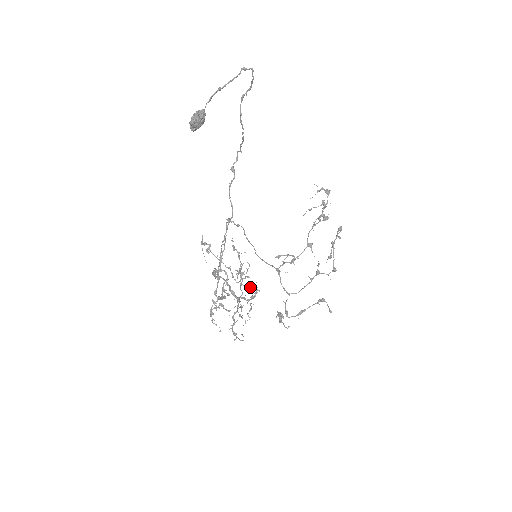
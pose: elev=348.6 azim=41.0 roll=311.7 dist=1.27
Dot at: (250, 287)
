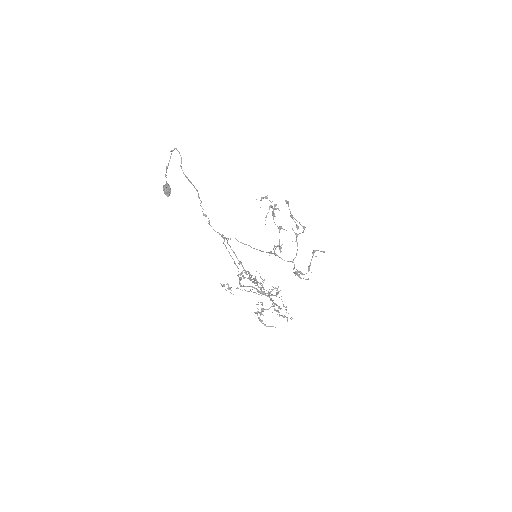
Dot at: (271, 291)
